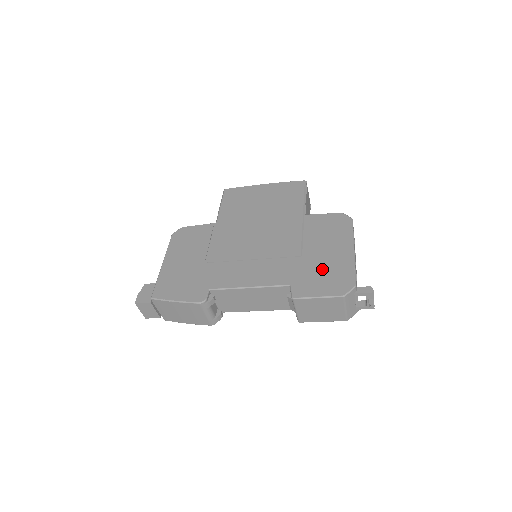
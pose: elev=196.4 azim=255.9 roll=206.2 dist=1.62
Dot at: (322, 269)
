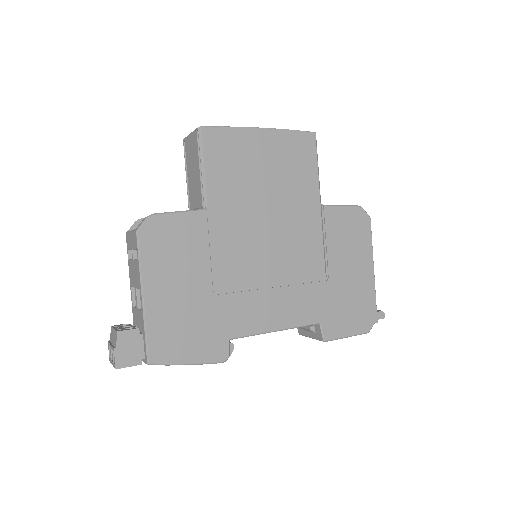
Dot at: (348, 298)
